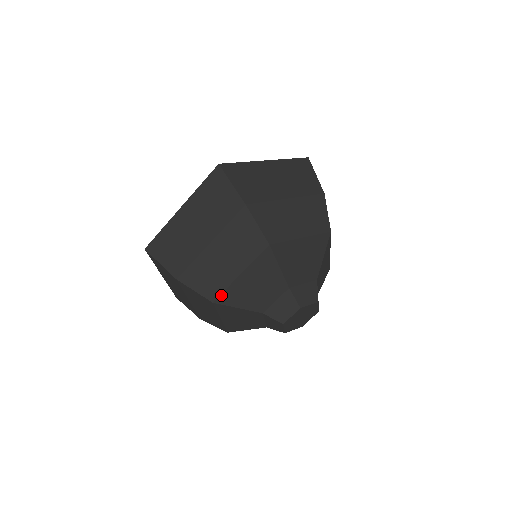
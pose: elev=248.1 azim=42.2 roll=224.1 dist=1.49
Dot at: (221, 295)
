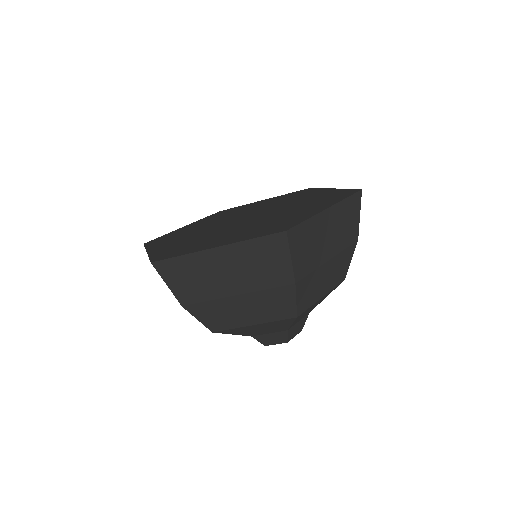
Dot at: (224, 330)
